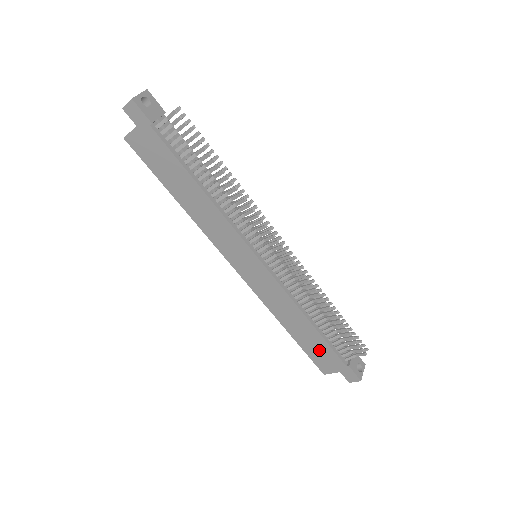
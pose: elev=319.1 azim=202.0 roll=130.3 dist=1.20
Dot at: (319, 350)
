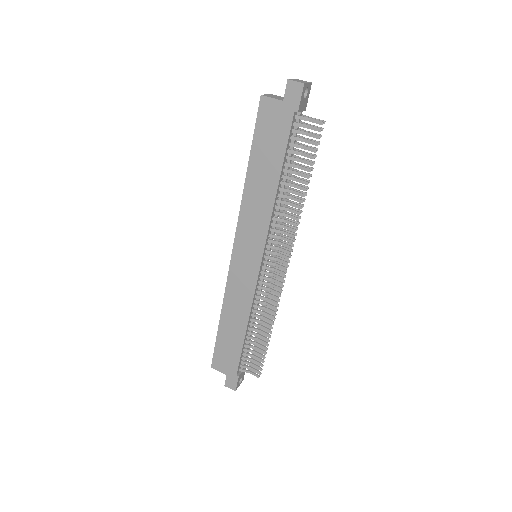
Dot at: (229, 350)
